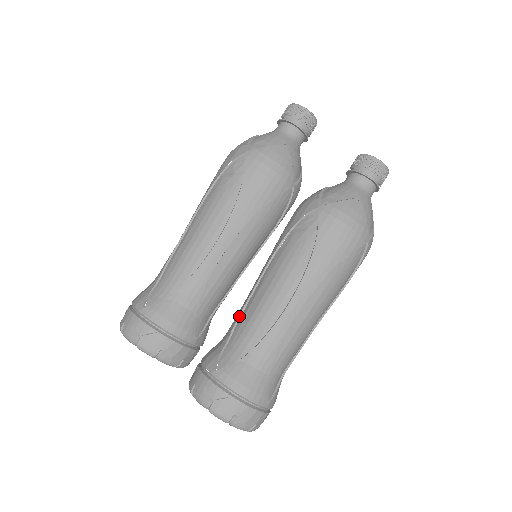
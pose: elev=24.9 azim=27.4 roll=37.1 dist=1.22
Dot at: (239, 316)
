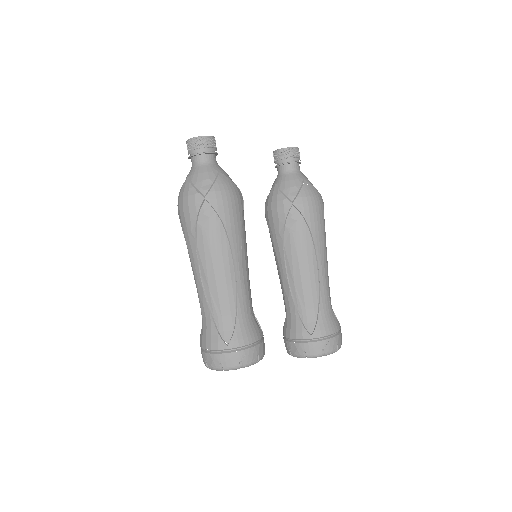
Dot at: (292, 298)
